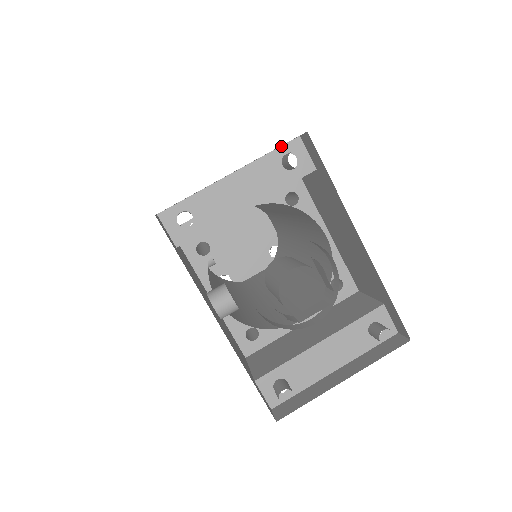
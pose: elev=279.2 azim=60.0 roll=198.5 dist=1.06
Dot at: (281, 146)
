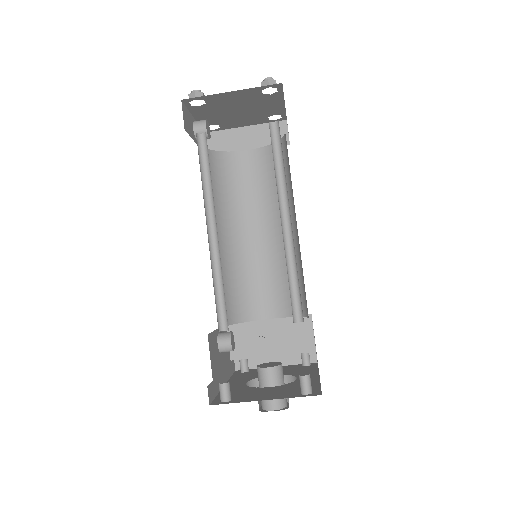
Dot at: (304, 377)
